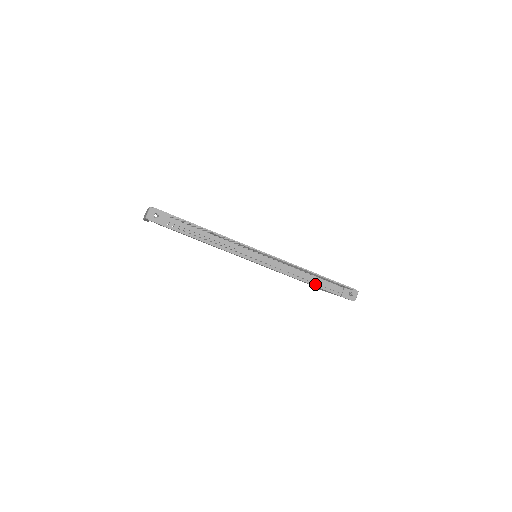
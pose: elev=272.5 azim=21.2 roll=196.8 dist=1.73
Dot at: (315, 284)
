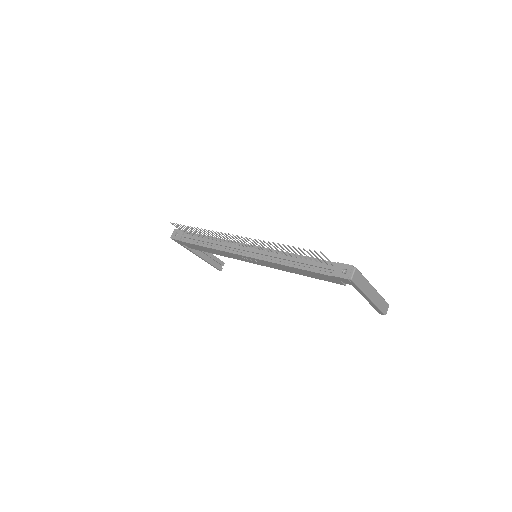
Dot at: (303, 267)
